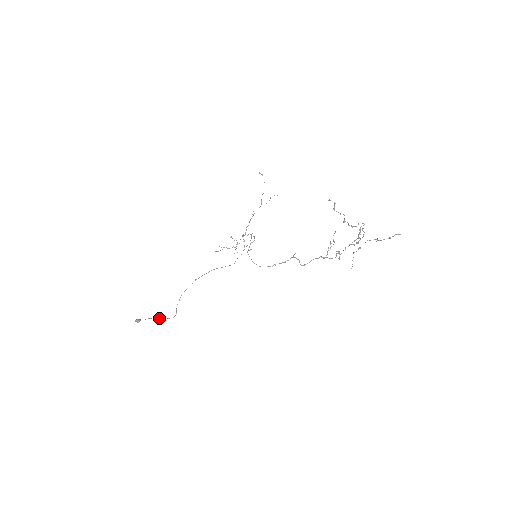
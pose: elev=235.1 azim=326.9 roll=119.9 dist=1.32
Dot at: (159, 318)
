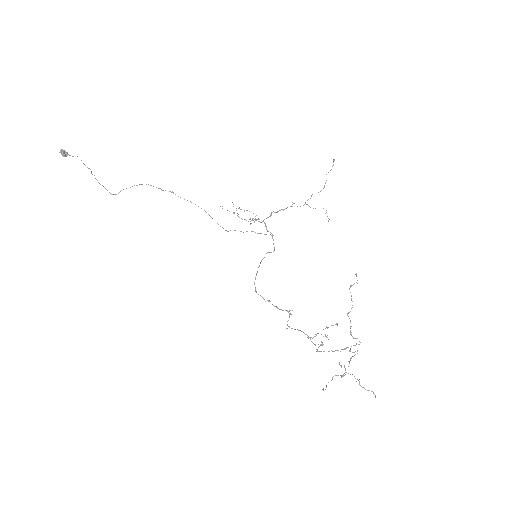
Dot at: occluded
